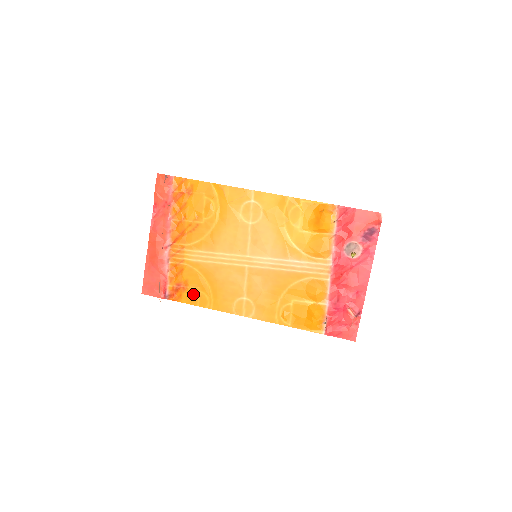
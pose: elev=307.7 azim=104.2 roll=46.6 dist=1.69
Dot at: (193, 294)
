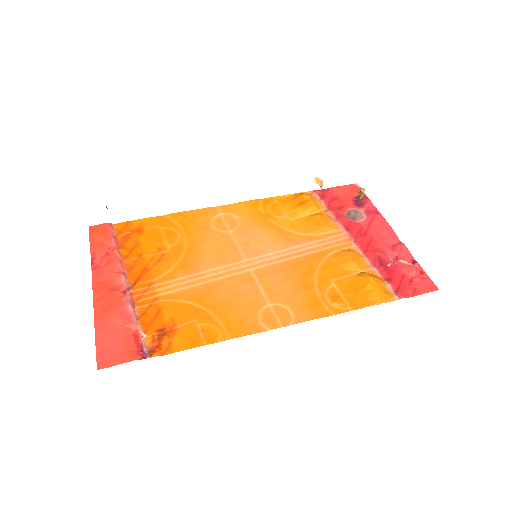
Dot at: (190, 332)
